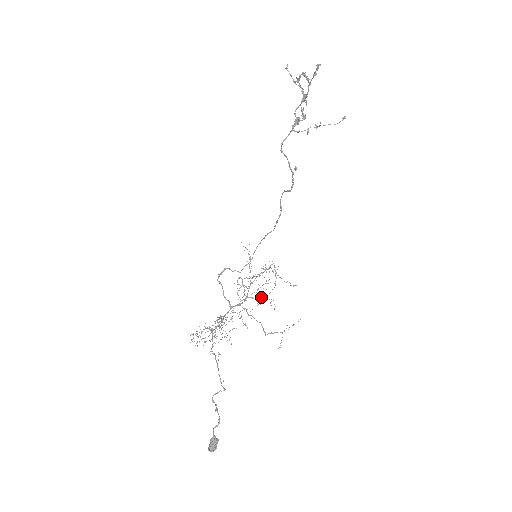
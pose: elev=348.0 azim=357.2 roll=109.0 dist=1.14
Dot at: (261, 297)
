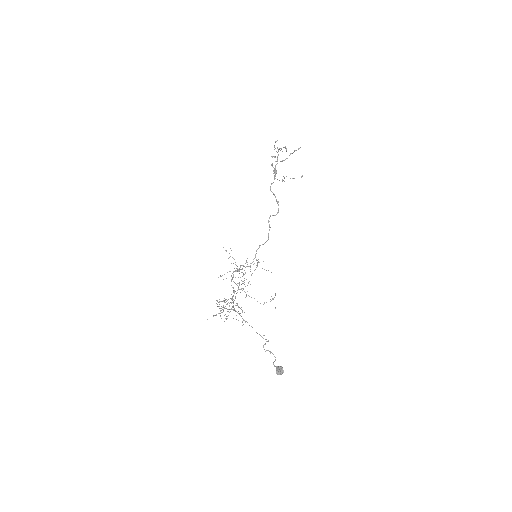
Dot at: (243, 283)
